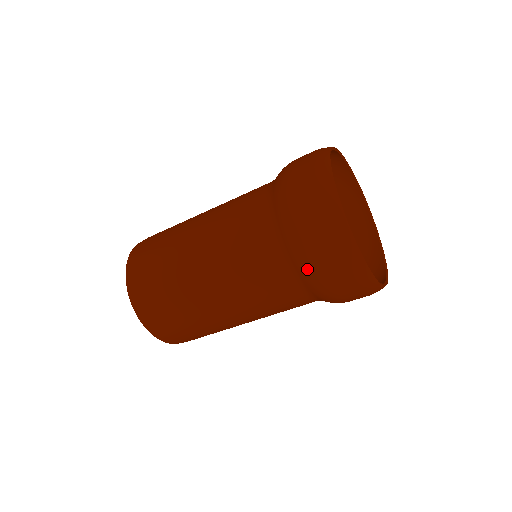
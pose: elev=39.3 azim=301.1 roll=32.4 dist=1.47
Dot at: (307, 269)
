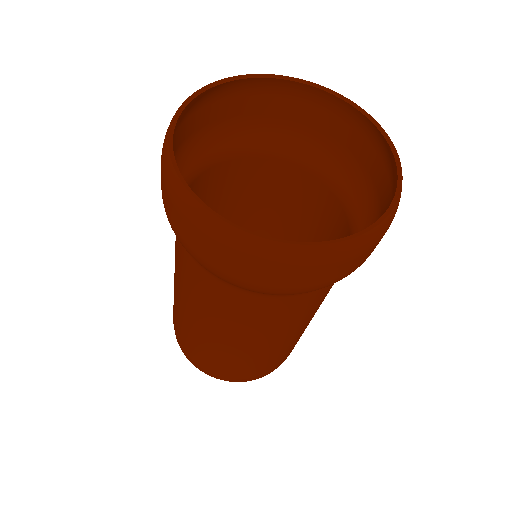
Dot at: occluded
